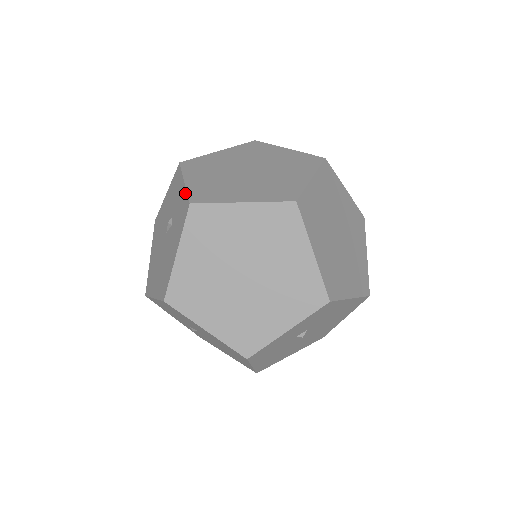
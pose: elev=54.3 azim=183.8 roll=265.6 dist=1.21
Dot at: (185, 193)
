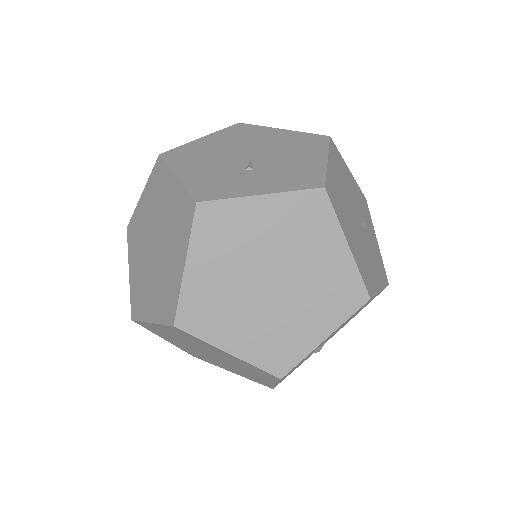
Dot at: occluded
